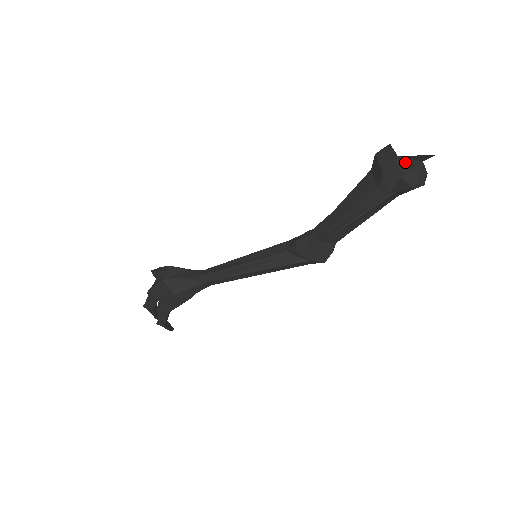
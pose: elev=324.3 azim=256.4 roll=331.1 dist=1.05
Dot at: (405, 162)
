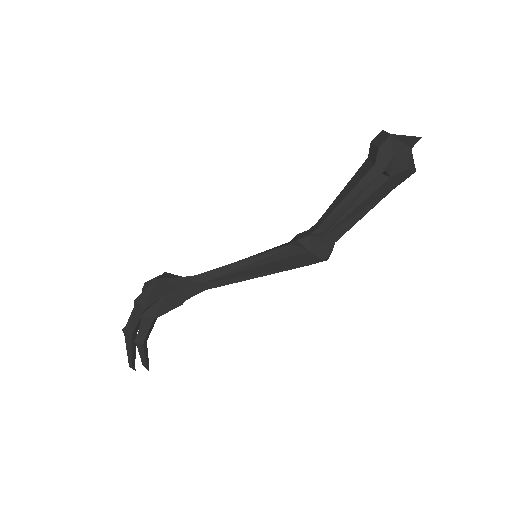
Dot at: (397, 143)
